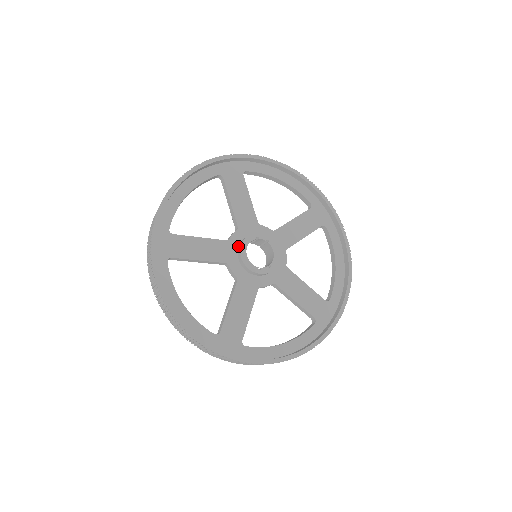
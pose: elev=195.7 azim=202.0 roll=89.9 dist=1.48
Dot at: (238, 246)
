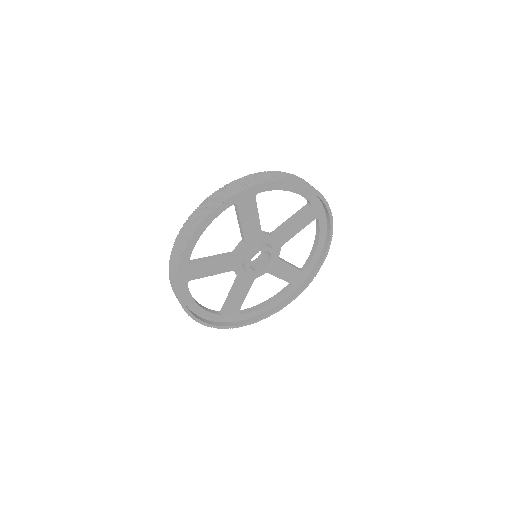
Dot at: (243, 256)
